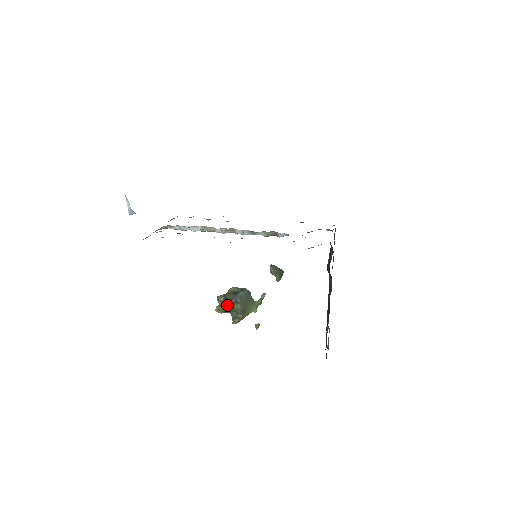
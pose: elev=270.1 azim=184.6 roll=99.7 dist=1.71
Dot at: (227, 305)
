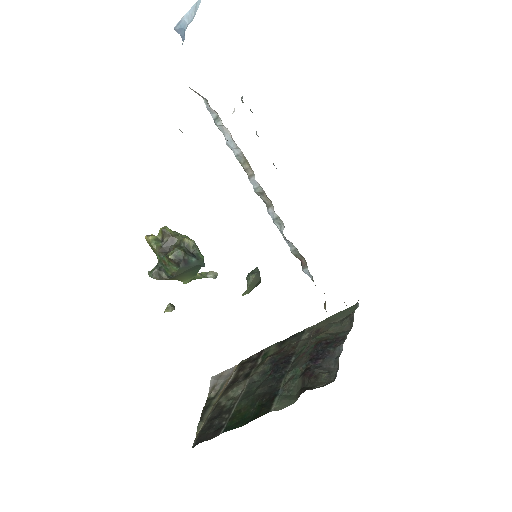
Dot at: (165, 250)
